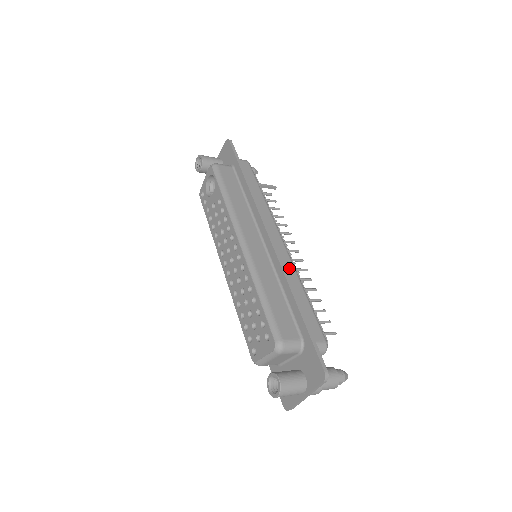
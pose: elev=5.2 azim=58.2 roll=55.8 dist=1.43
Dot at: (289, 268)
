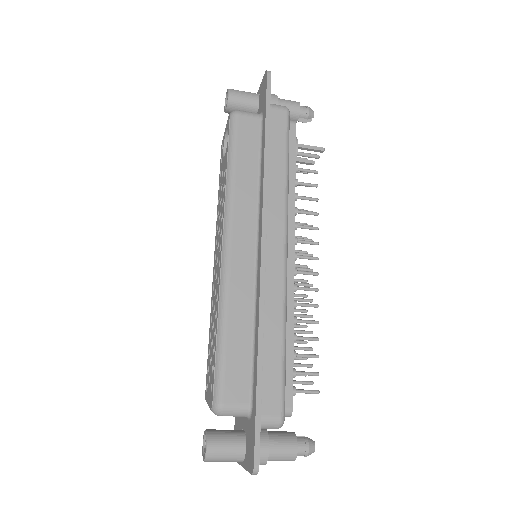
Dot at: (275, 298)
